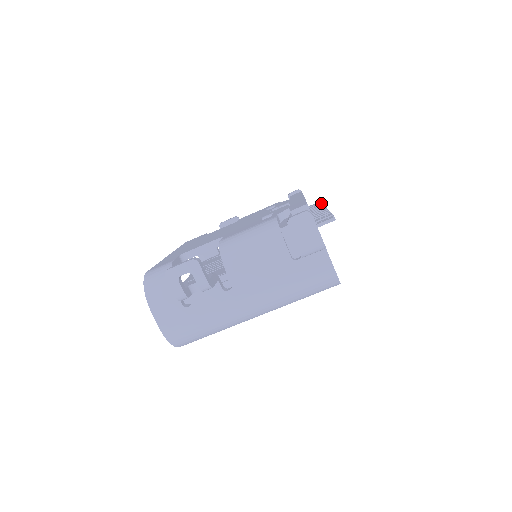
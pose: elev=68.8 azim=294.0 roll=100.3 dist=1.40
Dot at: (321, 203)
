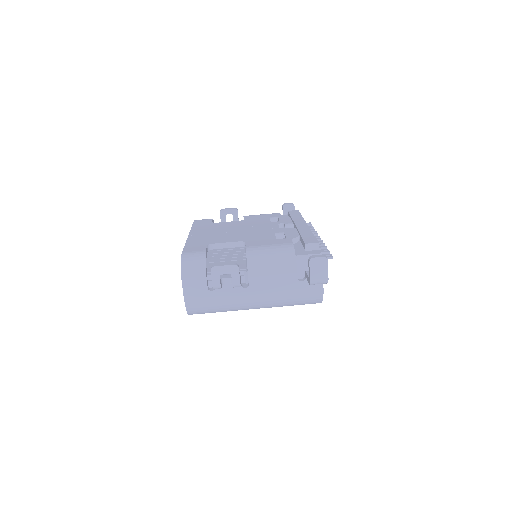
Dot at: (312, 227)
